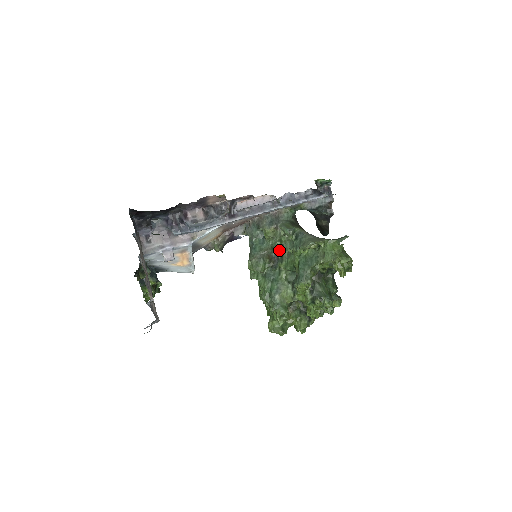
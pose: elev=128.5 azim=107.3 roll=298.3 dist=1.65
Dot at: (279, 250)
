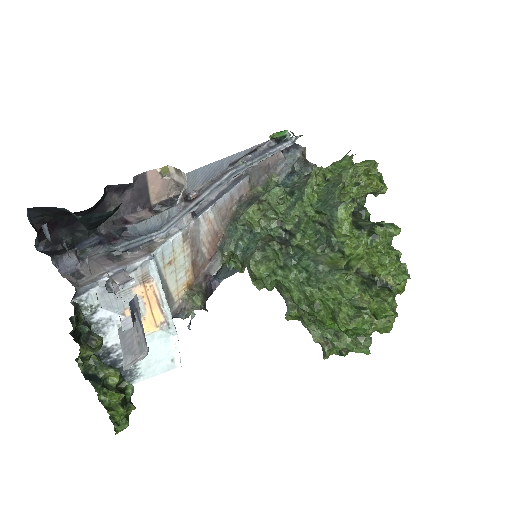
Dot at: (281, 230)
